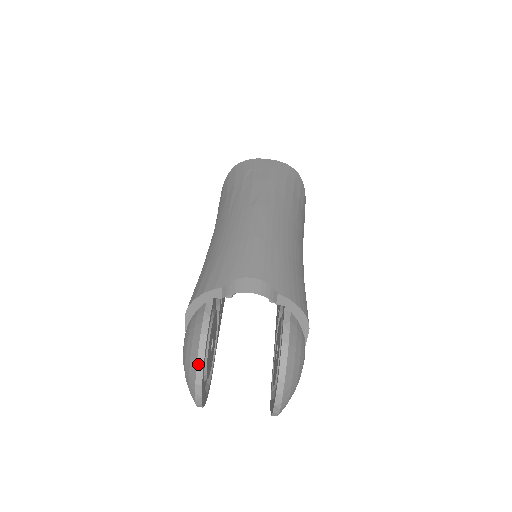
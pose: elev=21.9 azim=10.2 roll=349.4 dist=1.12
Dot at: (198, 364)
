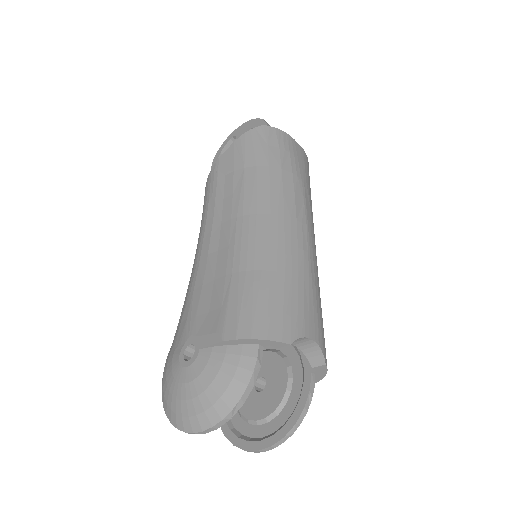
Dot at: (231, 413)
